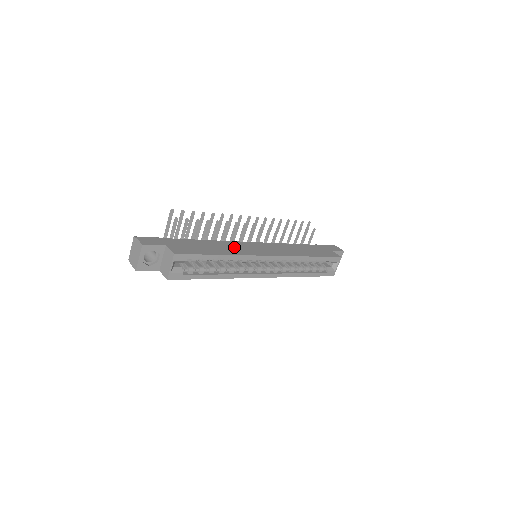
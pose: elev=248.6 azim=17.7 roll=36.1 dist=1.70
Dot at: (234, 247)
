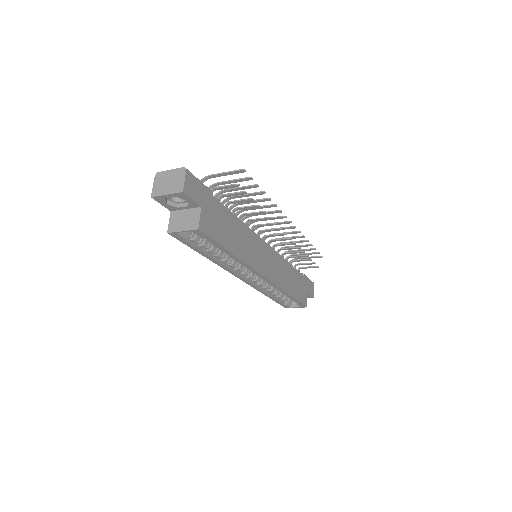
Dot at: (250, 245)
